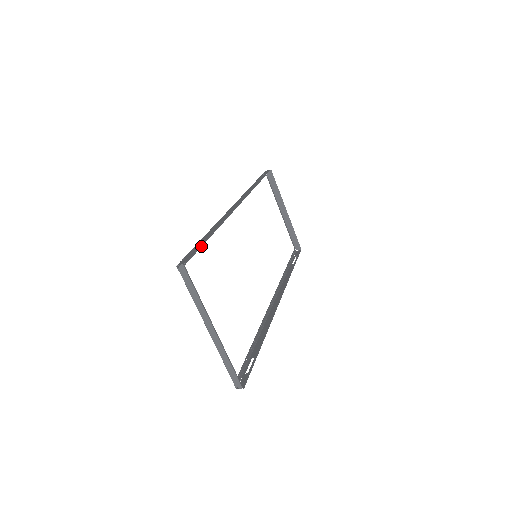
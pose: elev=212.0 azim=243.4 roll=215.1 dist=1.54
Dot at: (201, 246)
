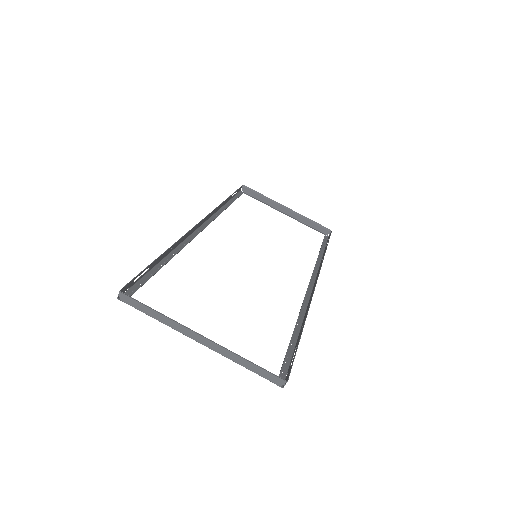
Dot at: (156, 272)
